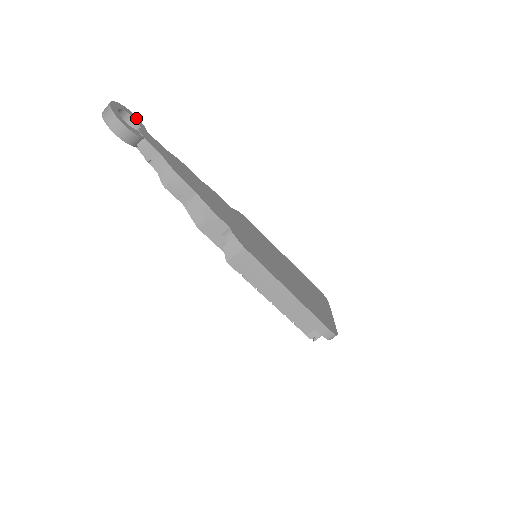
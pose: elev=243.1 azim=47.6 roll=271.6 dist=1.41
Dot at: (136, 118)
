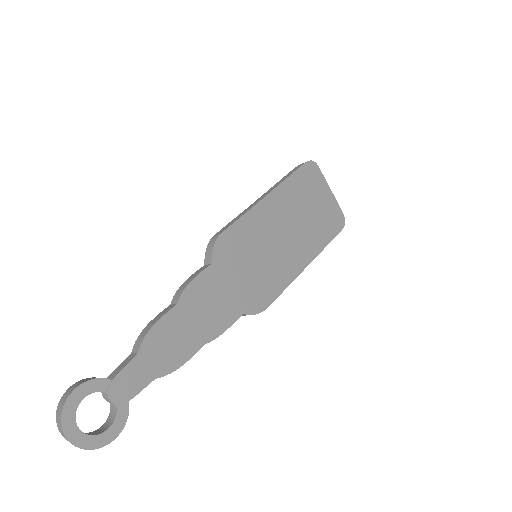
Dot at: (83, 390)
